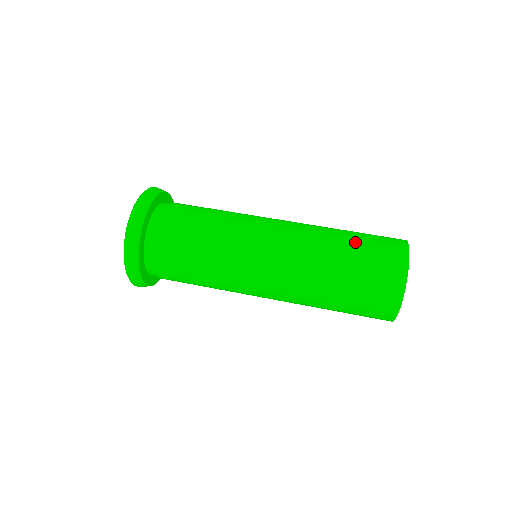
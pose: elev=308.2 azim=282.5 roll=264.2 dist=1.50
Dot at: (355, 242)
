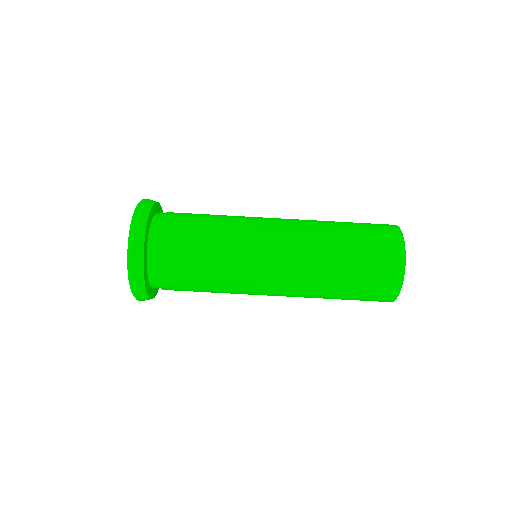
Dot at: (354, 247)
